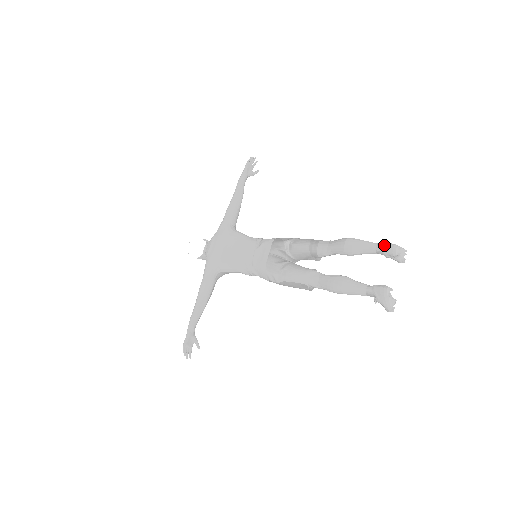
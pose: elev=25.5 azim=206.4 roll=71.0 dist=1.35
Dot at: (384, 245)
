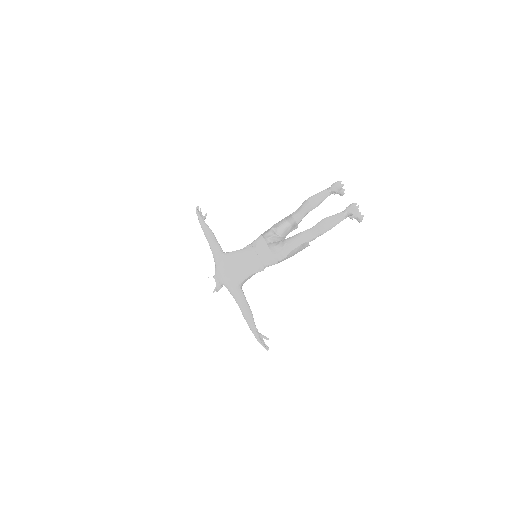
Dot at: (331, 186)
